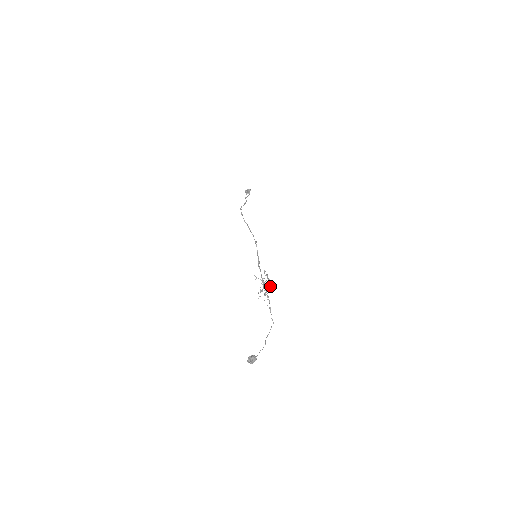
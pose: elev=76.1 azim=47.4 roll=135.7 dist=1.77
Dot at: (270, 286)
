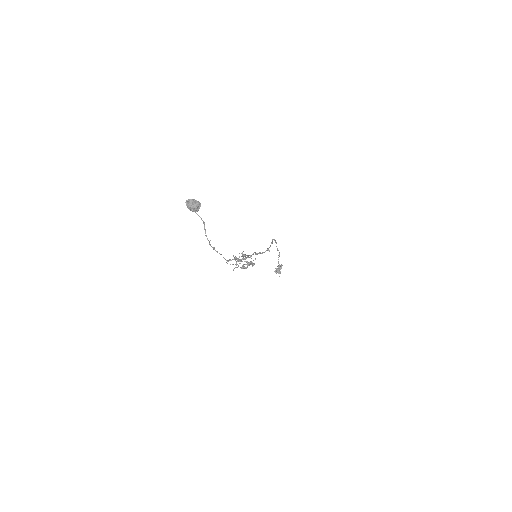
Dot at: (251, 261)
